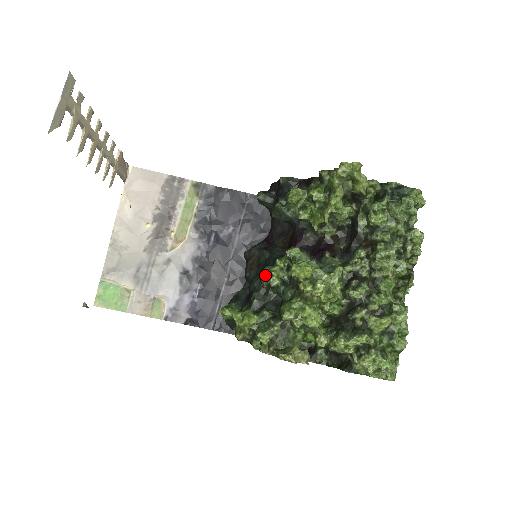
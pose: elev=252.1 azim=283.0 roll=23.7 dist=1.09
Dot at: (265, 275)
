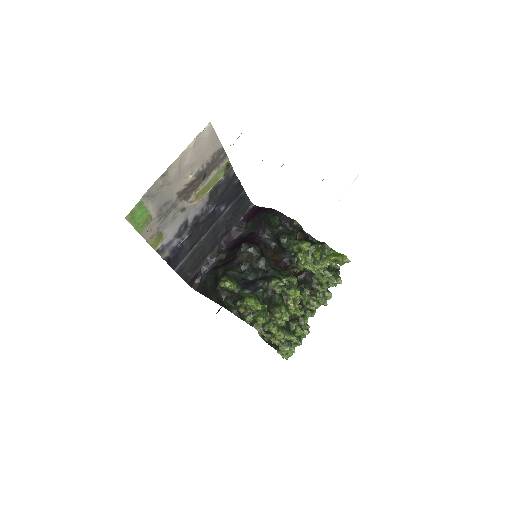
Dot at: (275, 284)
